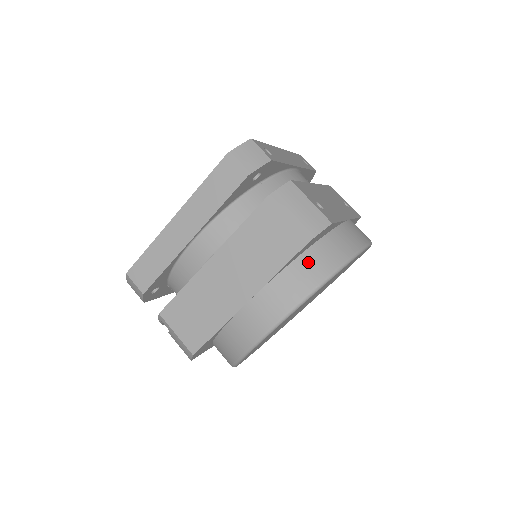
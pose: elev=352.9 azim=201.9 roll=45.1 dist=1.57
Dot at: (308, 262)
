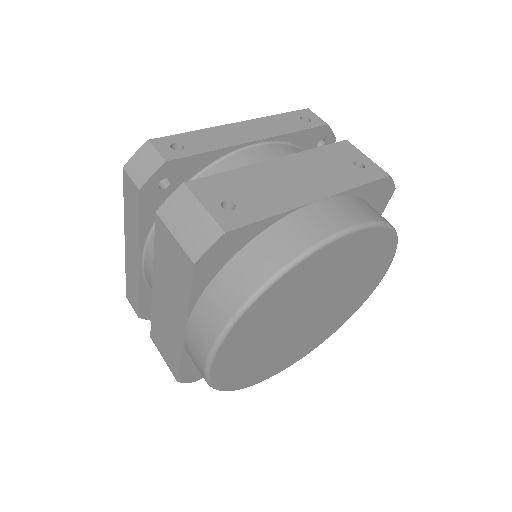
Dot at: (225, 283)
